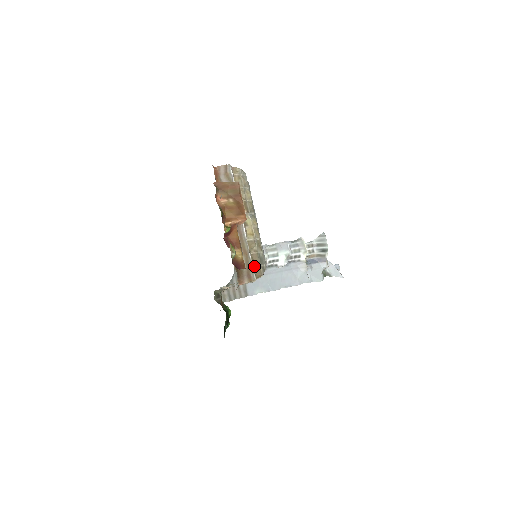
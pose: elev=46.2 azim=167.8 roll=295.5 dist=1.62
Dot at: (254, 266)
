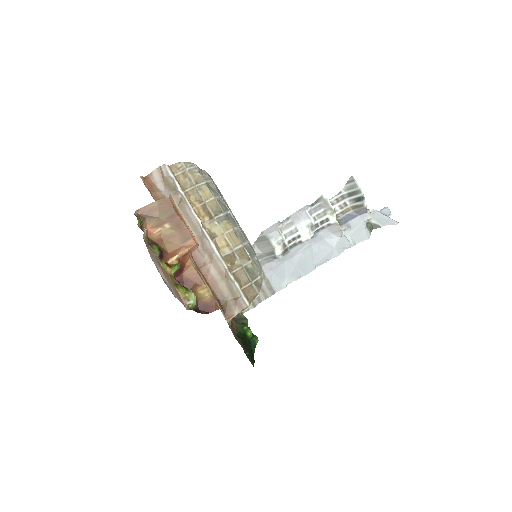
Dot at: (242, 287)
